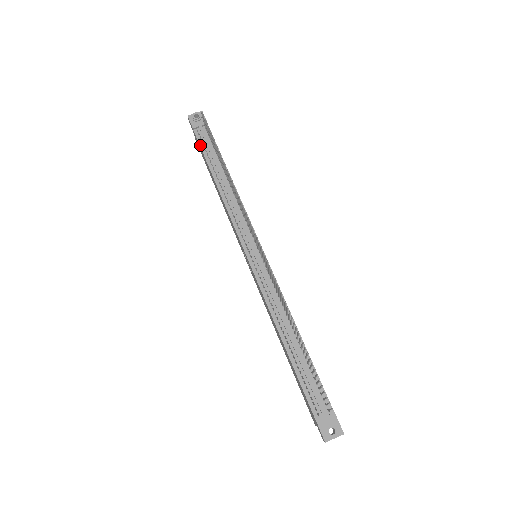
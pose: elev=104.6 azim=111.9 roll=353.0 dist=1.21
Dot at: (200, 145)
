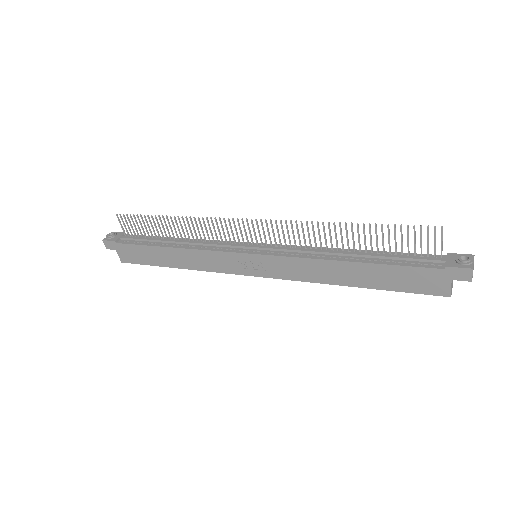
Dot at: (132, 244)
